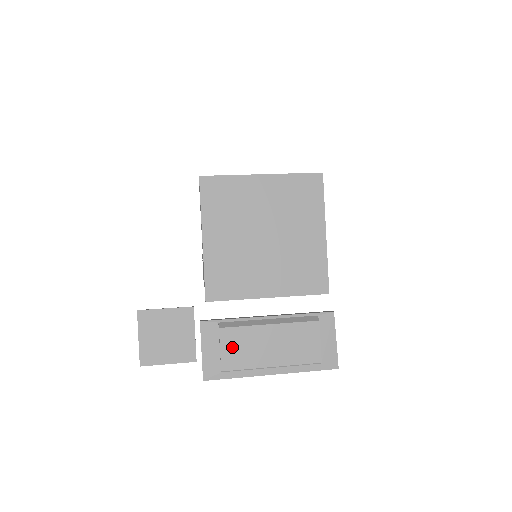
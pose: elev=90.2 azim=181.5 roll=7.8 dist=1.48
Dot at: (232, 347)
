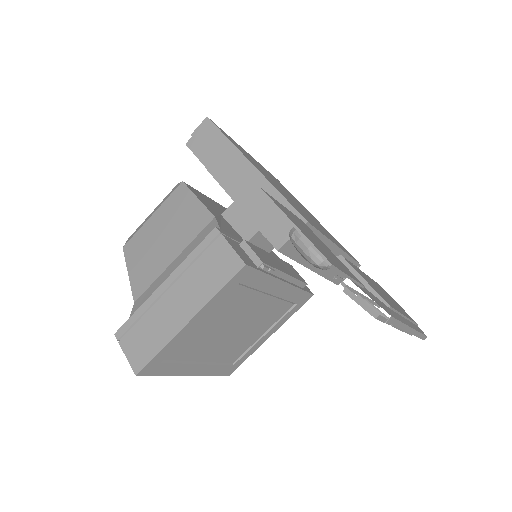
Dot at: (368, 281)
